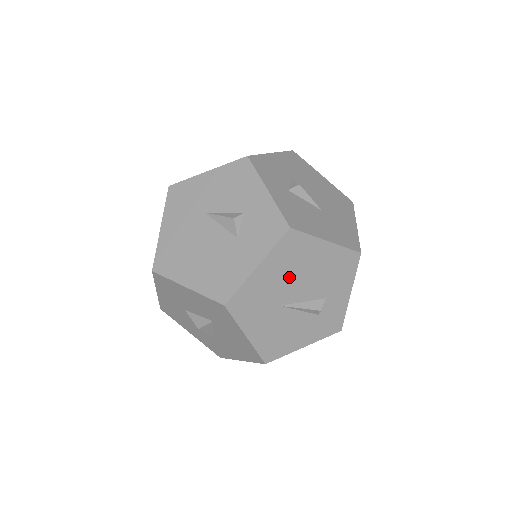
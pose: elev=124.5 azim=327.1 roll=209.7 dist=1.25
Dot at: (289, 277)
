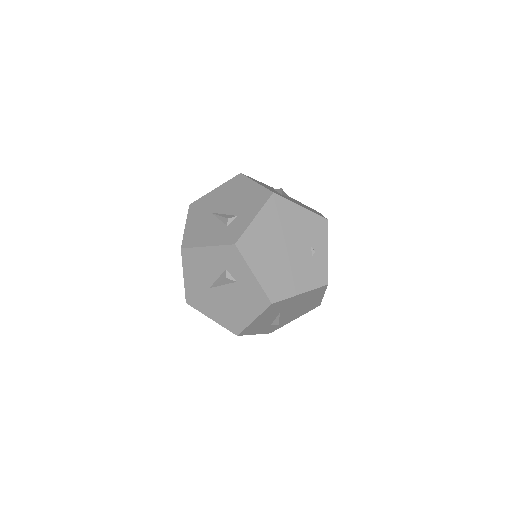
Dot at: (226, 198)
